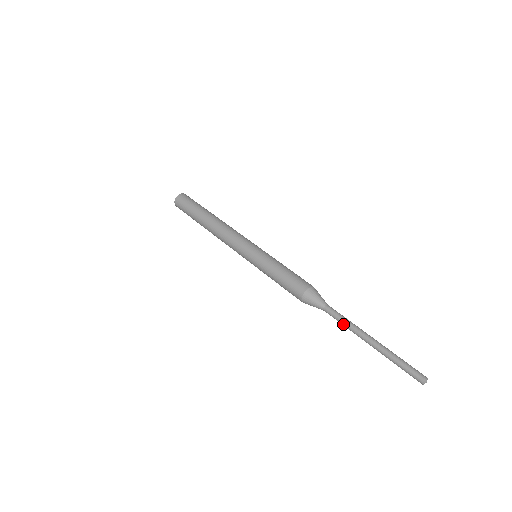
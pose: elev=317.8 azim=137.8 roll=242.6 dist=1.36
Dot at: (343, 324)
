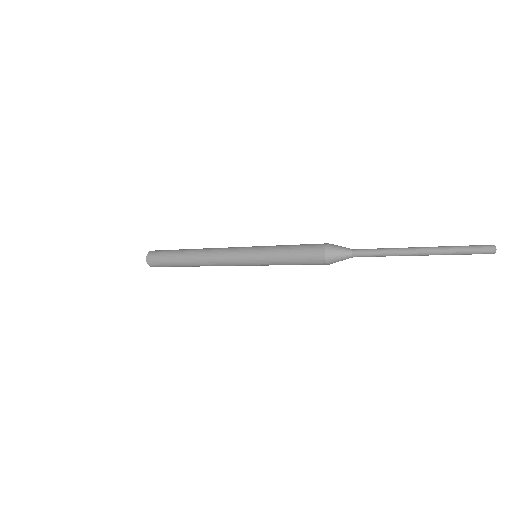
Dot at: (381, 249)
